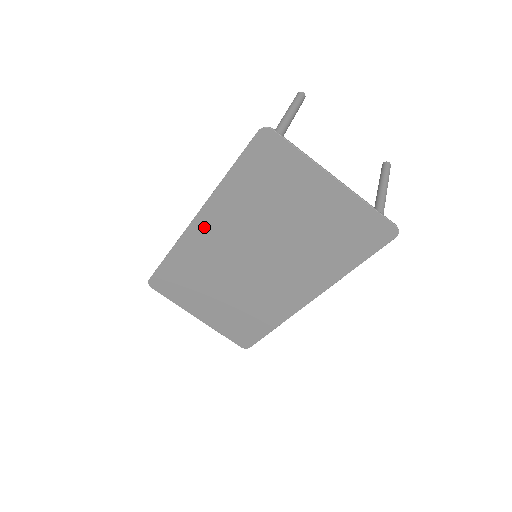
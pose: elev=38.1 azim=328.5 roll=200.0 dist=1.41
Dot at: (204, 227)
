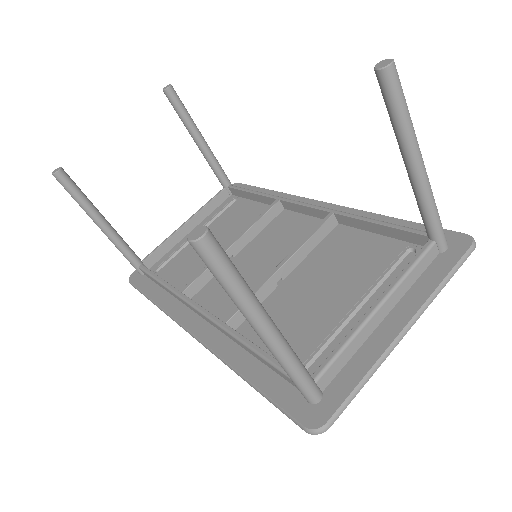
Dot at: (205, 323)
